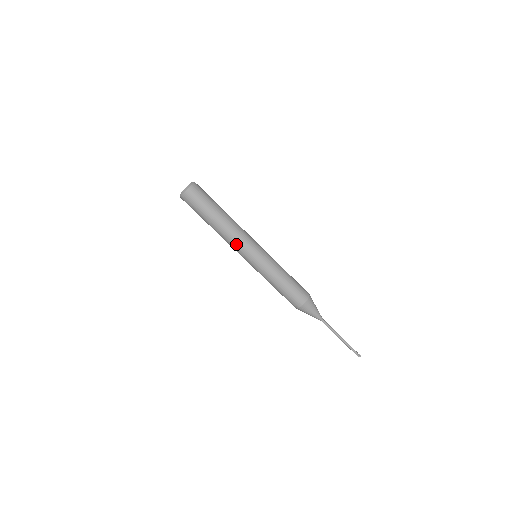
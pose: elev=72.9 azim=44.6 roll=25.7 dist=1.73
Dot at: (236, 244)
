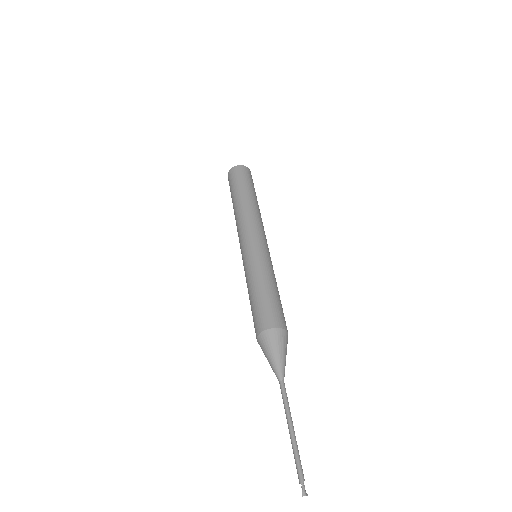
Dot at: (253, 223)
